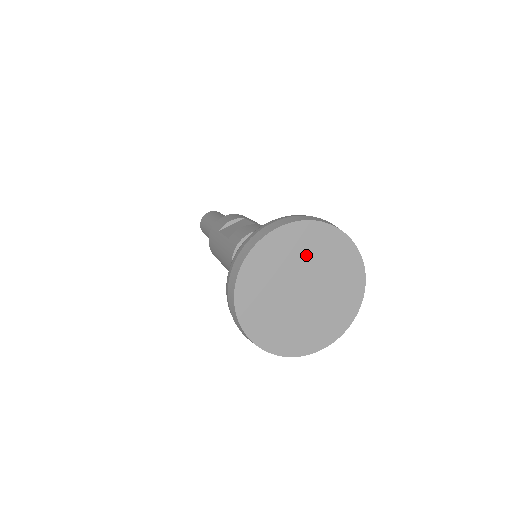
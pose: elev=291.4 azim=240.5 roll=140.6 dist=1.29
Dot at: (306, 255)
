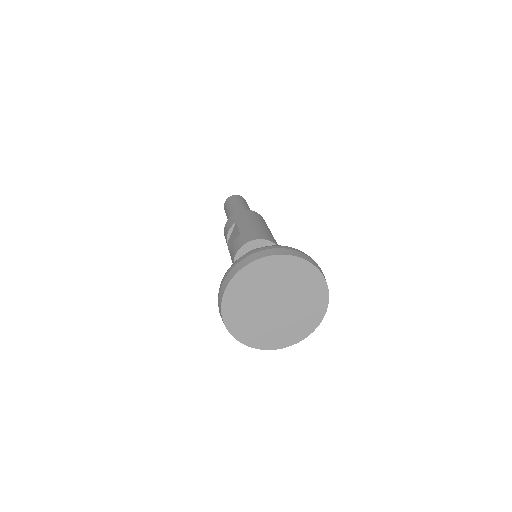
Dot at: (258, 287)
